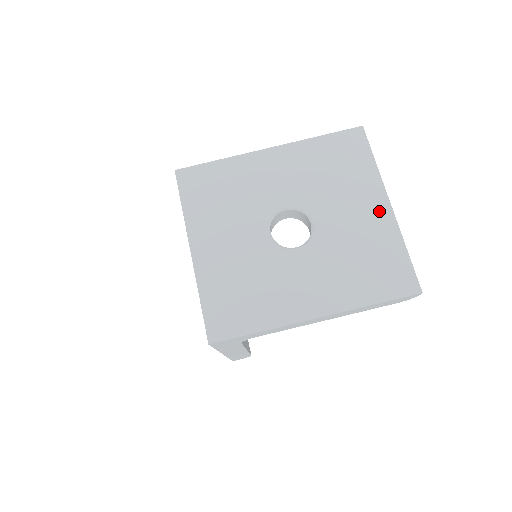
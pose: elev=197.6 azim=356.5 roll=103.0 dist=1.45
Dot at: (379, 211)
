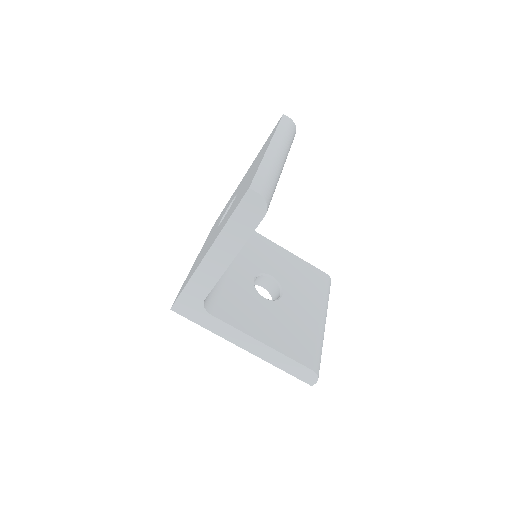
Dot at: occluded
